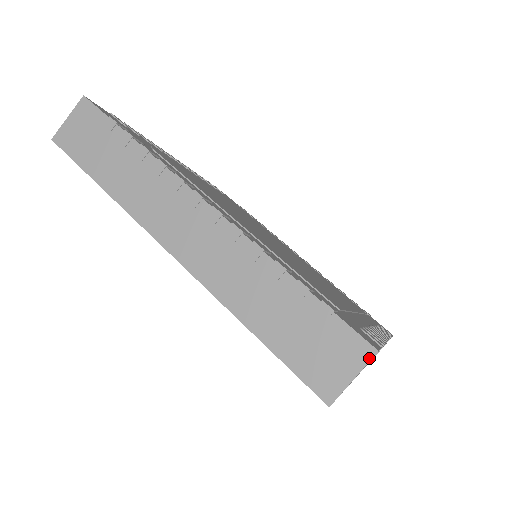
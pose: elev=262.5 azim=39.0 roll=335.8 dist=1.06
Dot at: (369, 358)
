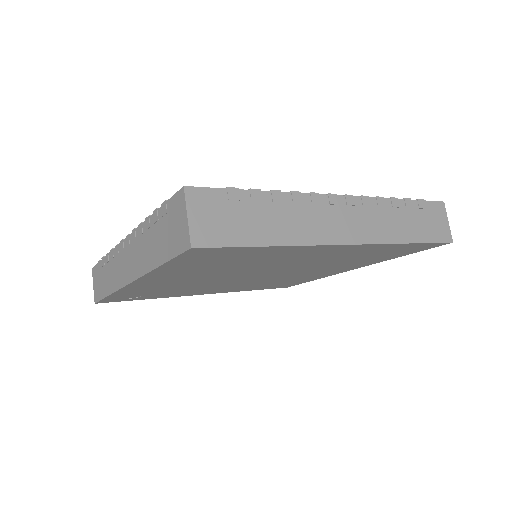
Dot at: (184, 196)
